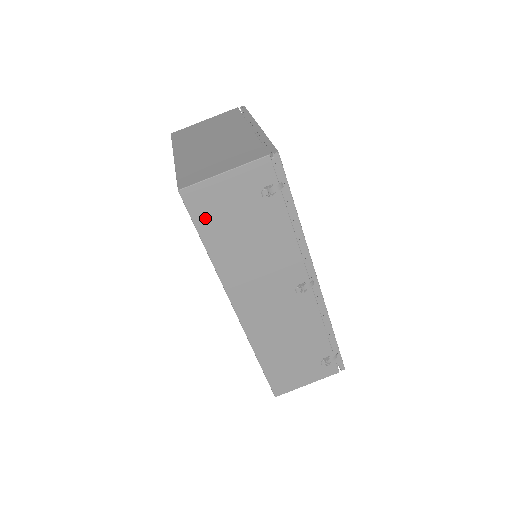
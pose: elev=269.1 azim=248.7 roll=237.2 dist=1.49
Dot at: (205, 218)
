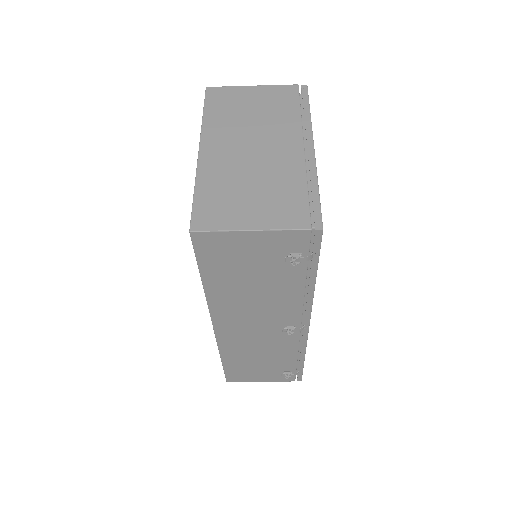
Dot at: (211, 259)
